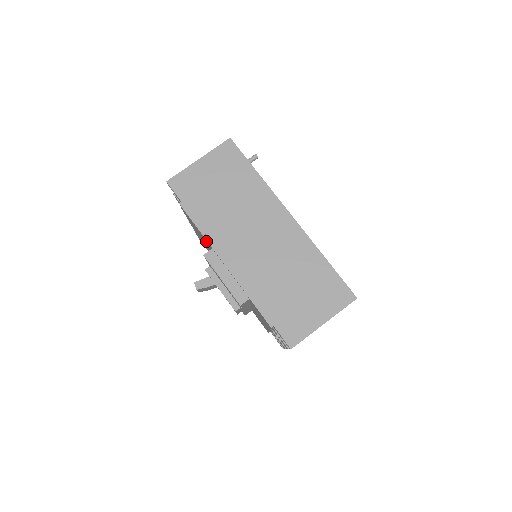
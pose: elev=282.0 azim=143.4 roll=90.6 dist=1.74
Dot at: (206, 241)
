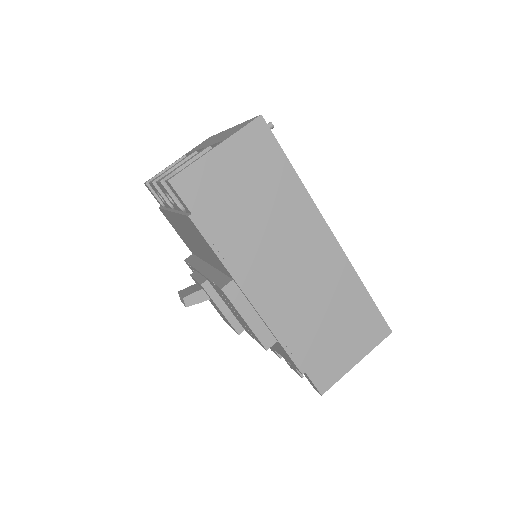
Dot at: (220, 265)
